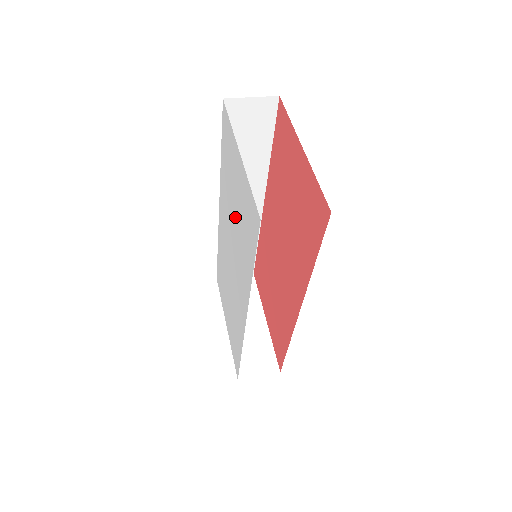
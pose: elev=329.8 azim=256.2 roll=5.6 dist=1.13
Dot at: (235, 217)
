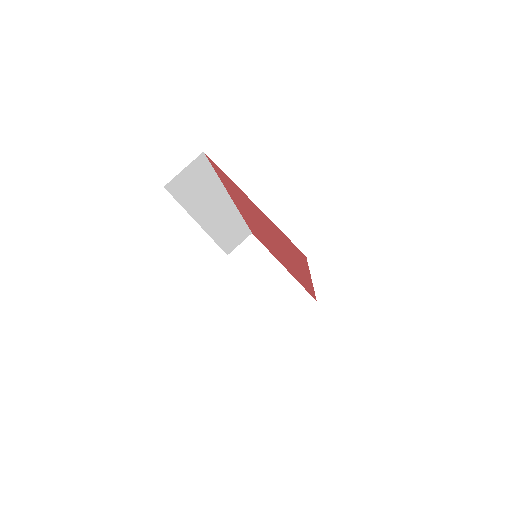
Dot at: occluded
